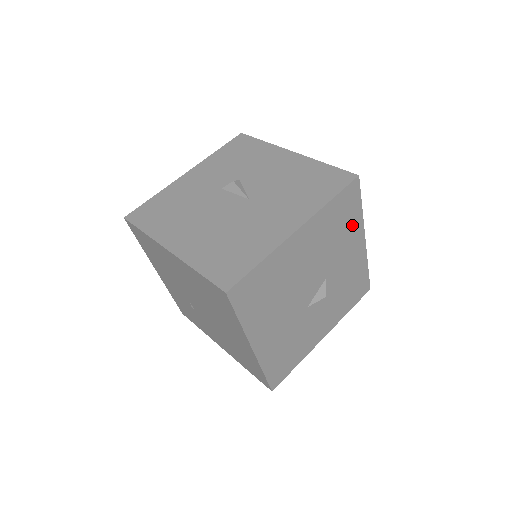
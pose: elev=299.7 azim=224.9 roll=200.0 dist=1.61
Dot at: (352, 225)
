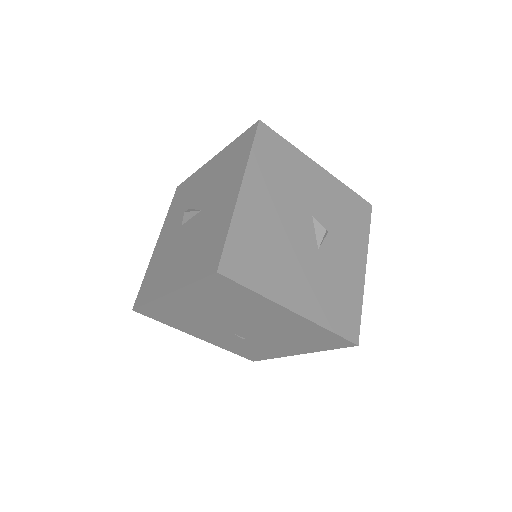
Dot at: (294, 161)
